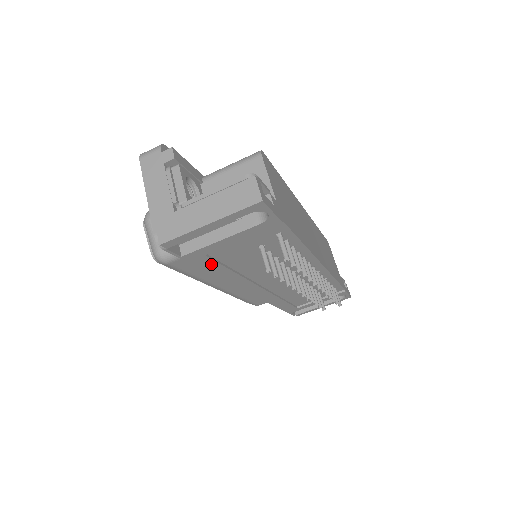
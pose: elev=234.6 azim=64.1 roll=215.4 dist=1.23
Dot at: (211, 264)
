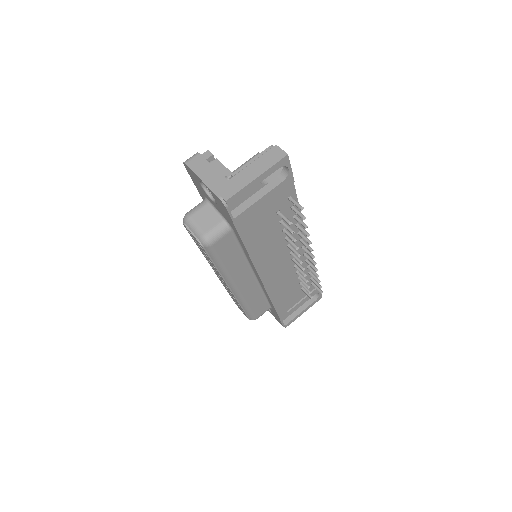
Dot at: (248, 232)
